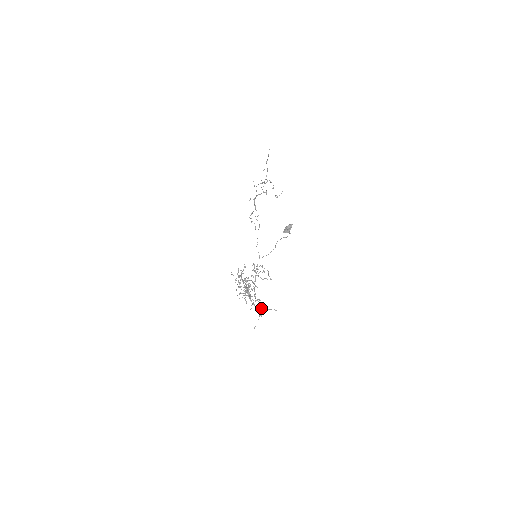
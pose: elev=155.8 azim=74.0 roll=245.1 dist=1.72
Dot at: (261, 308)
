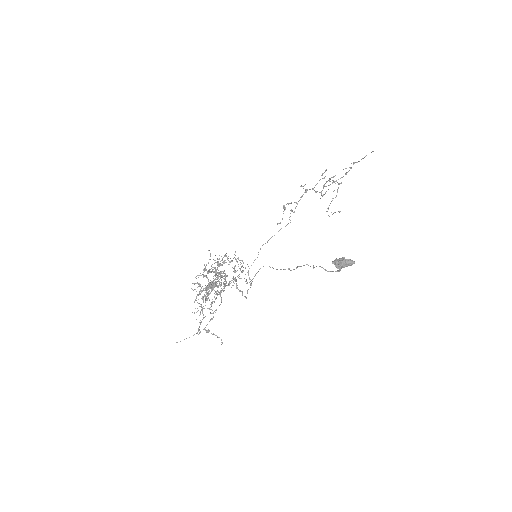
Dot at: (207, 324)
